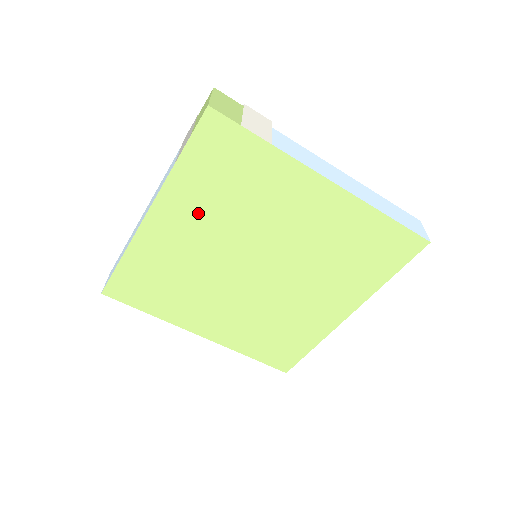
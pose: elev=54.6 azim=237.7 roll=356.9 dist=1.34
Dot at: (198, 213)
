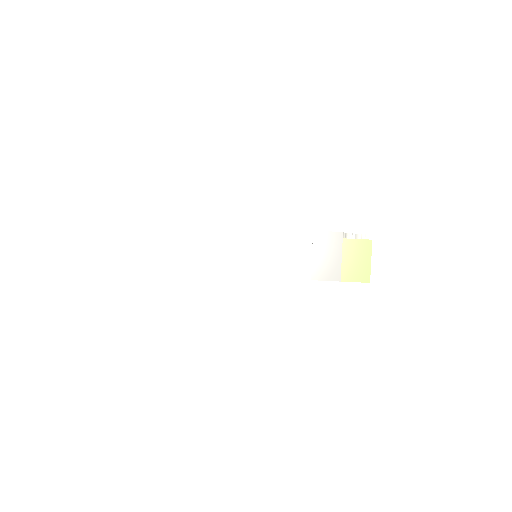
Dot at: occluded
